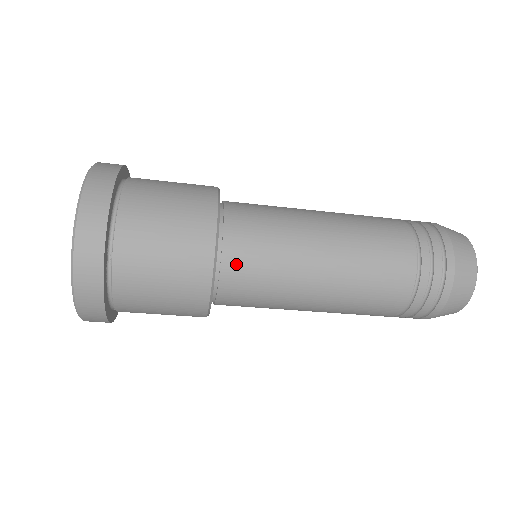
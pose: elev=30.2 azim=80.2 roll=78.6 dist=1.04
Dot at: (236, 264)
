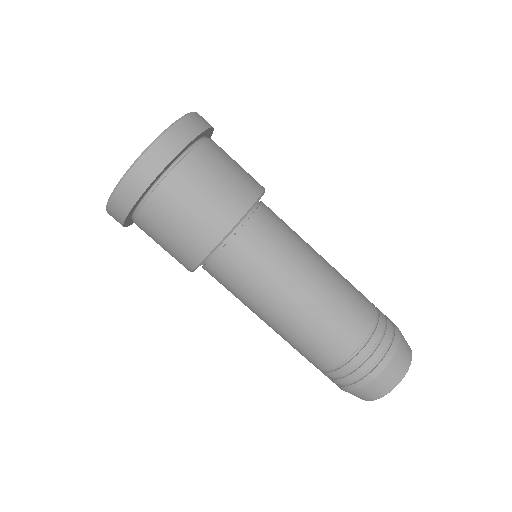
Dot at: (244, 244)
